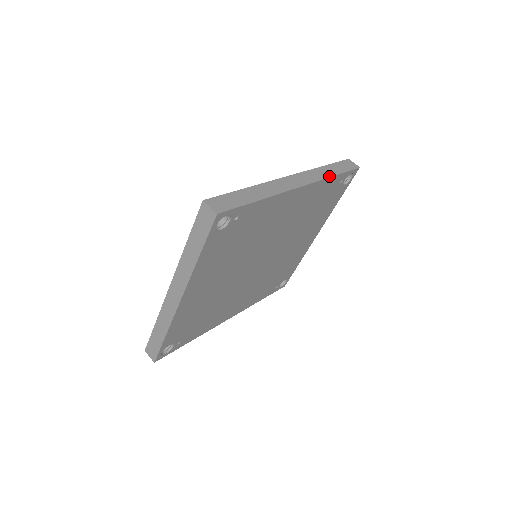
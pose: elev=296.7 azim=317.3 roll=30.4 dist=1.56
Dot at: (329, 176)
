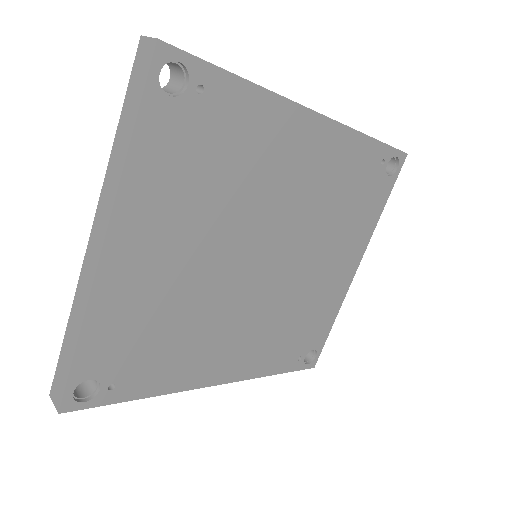
Dot at: (361, 132)
